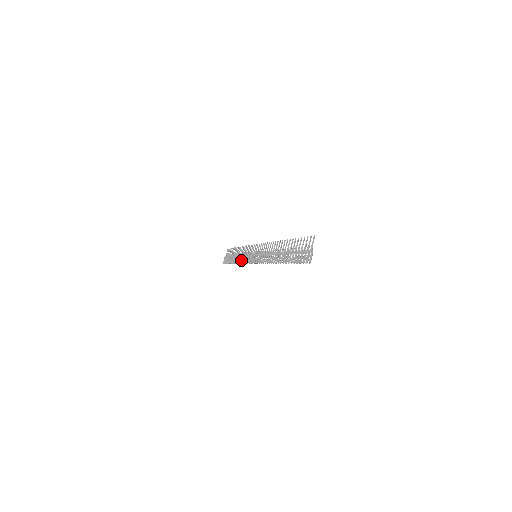
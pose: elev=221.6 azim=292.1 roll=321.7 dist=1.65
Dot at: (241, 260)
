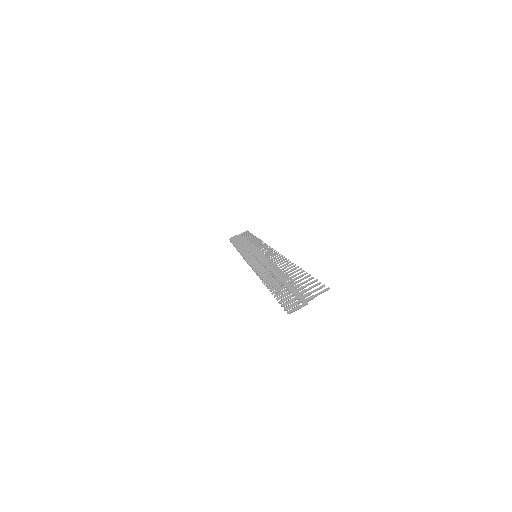
Dot at: (242, 248)
